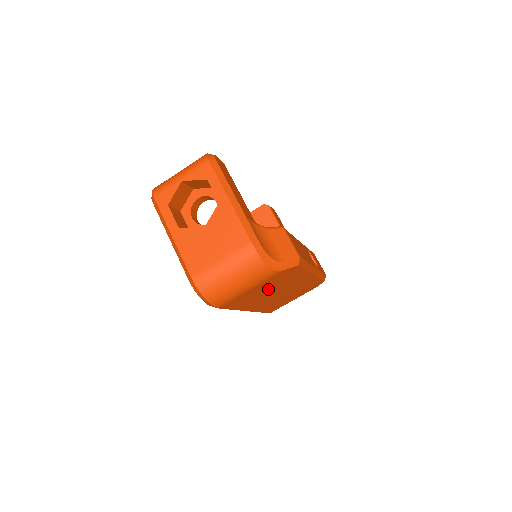
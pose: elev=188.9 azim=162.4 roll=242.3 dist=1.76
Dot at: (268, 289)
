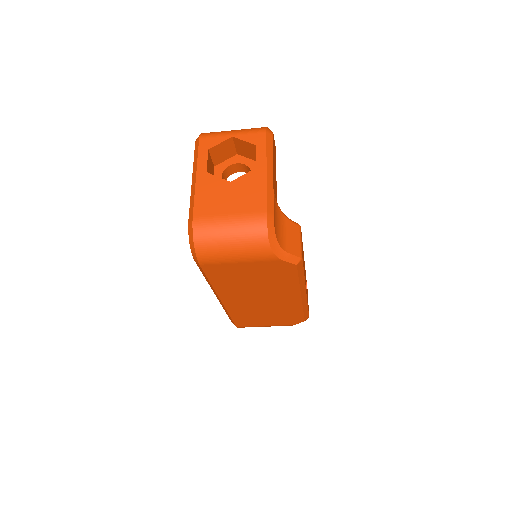
Dot at: (254, 280)
